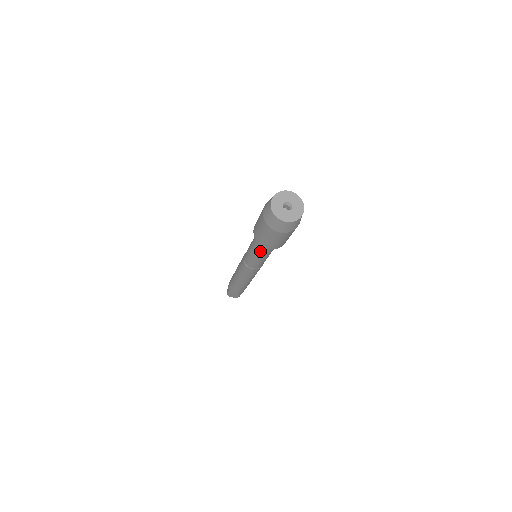
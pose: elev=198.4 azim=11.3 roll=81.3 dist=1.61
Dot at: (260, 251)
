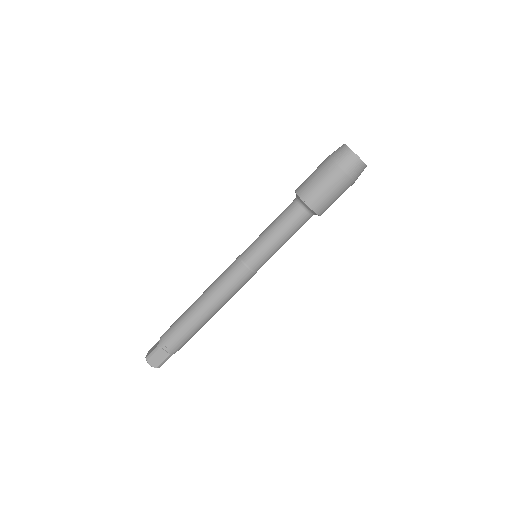
Dot at: (286, 223)
